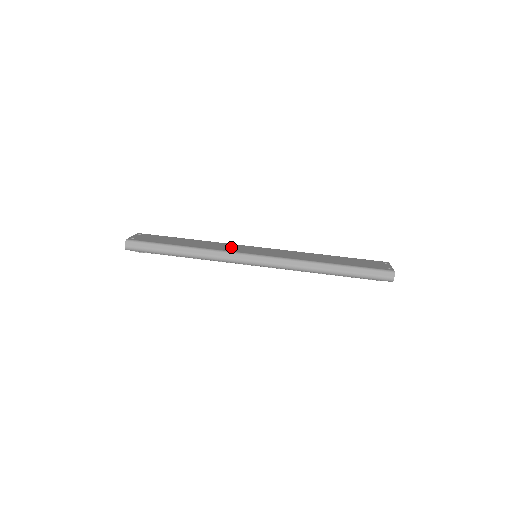
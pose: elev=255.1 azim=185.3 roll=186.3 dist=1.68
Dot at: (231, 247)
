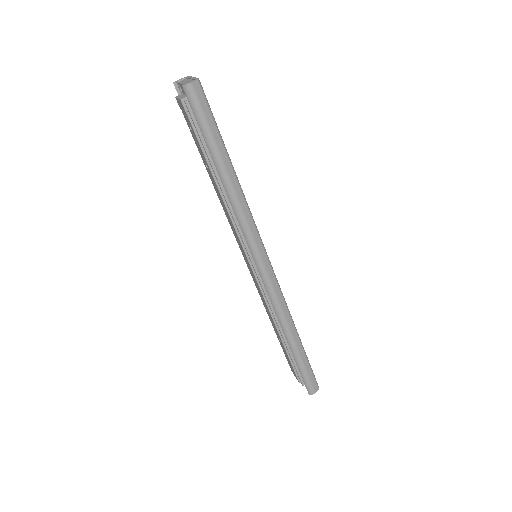
Dot at: occluded
